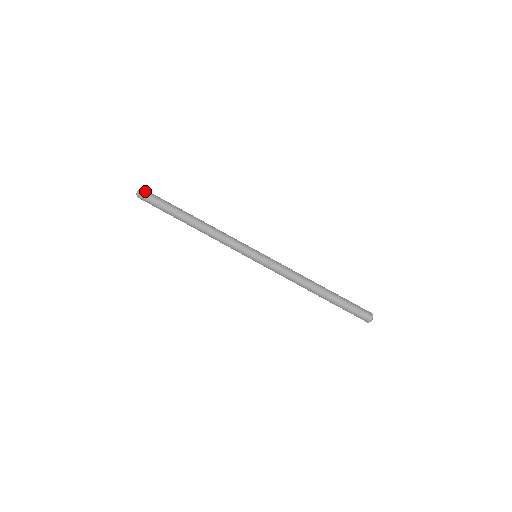
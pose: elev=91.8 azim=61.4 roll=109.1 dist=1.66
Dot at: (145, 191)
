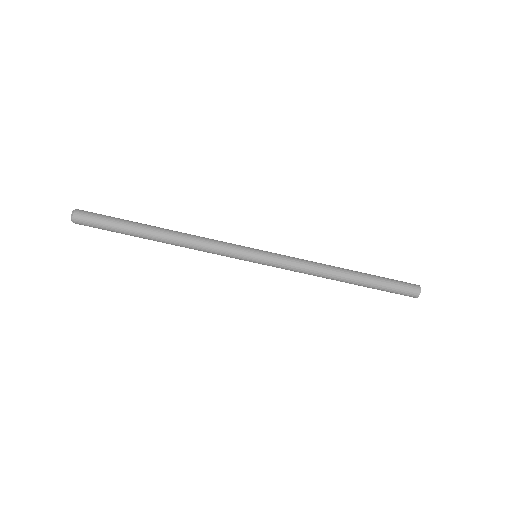
Dot at: (79, 219)
